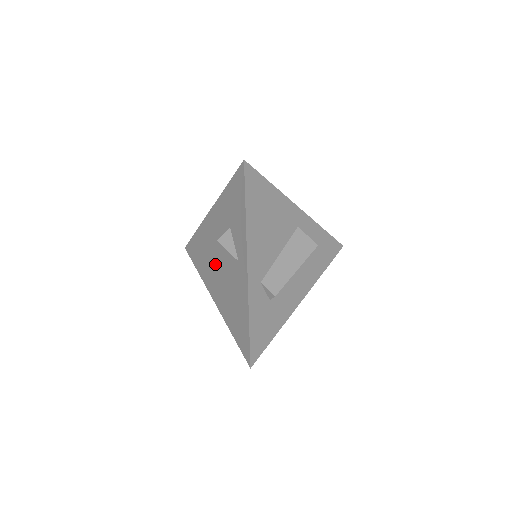
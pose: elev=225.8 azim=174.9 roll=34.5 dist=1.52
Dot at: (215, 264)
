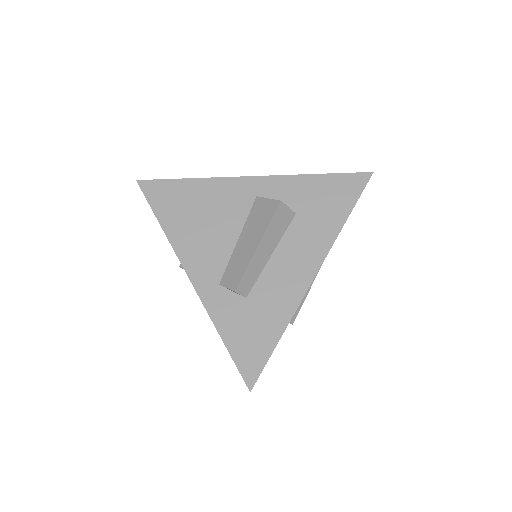
Dot at: occluded
